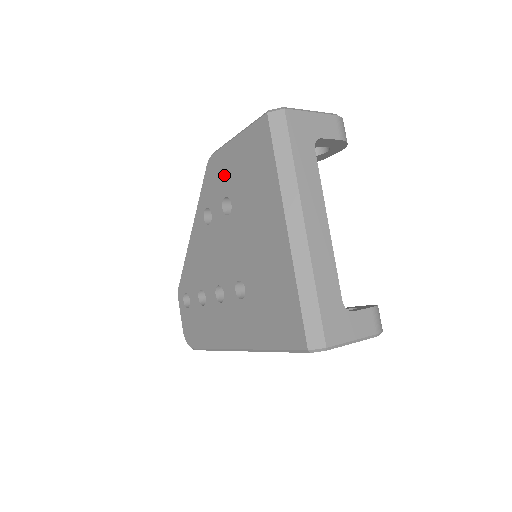
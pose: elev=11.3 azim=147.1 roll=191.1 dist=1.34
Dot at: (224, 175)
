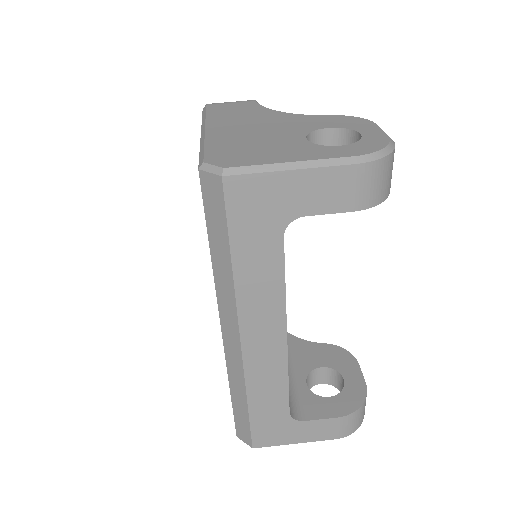
Dot at: occluded
